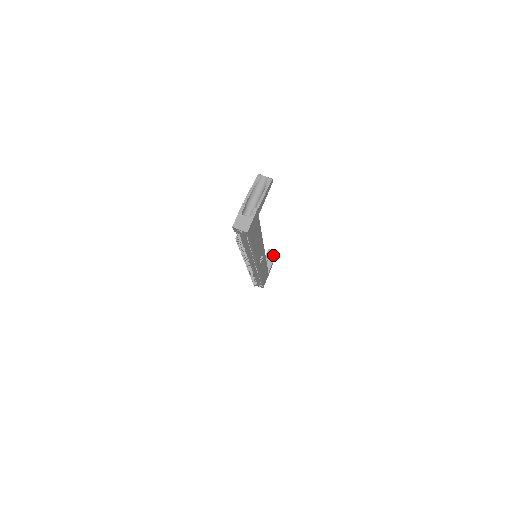
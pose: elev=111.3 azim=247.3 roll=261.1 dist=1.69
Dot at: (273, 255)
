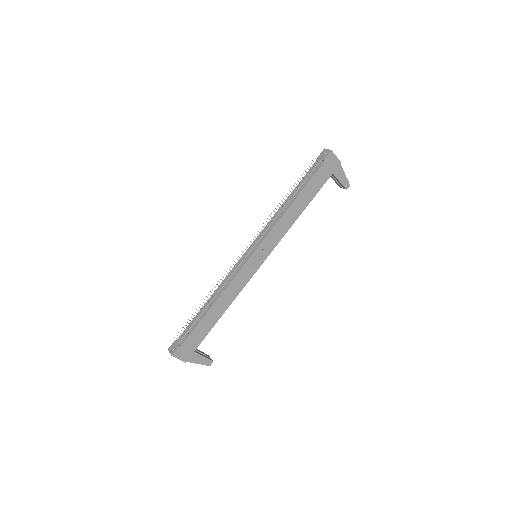
Dot at: (209, 358)
